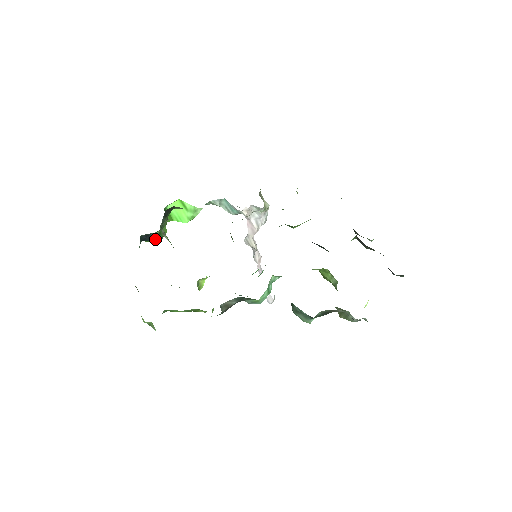
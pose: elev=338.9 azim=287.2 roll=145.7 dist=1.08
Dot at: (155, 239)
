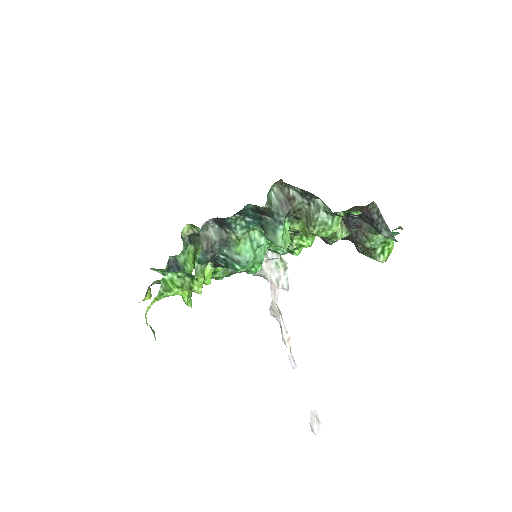
Dot at: (181, 270)
